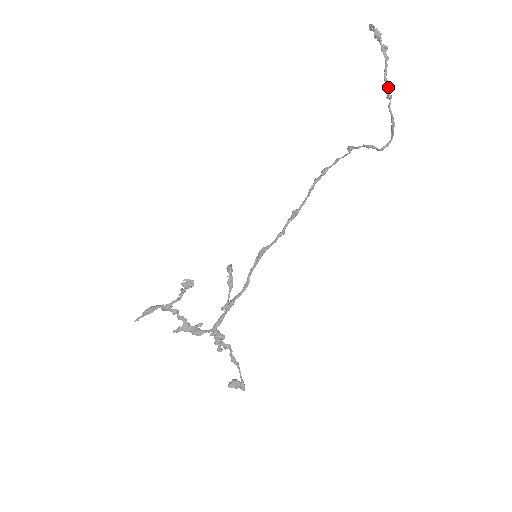
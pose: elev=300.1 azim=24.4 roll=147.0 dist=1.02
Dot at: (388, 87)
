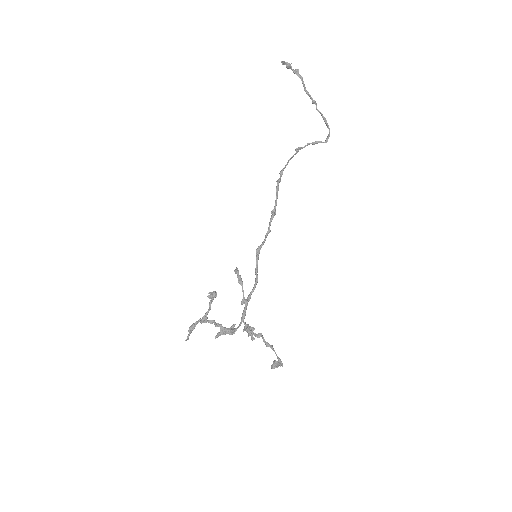
Dot at: (310, 96)
